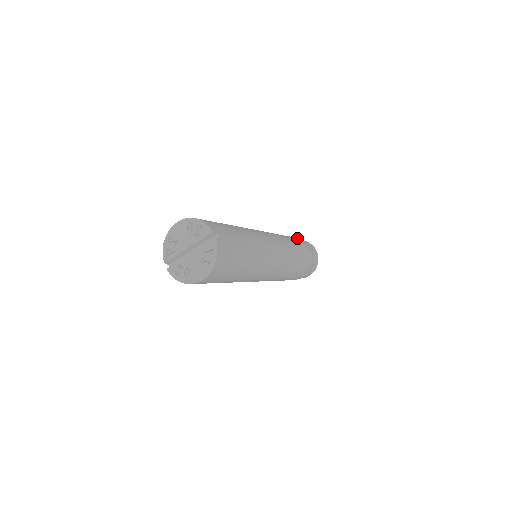
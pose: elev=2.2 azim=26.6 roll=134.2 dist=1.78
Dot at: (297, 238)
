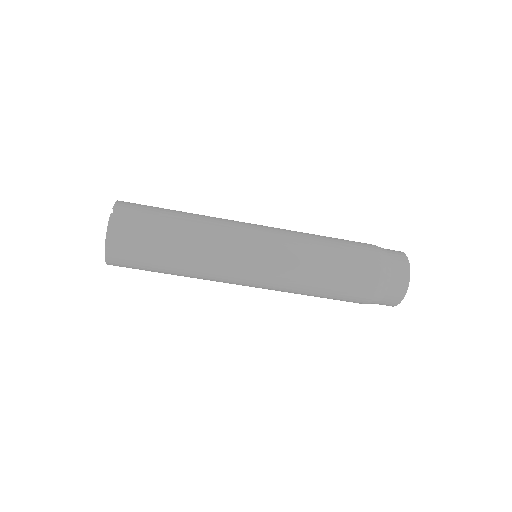
Dot at: (364, 243)
